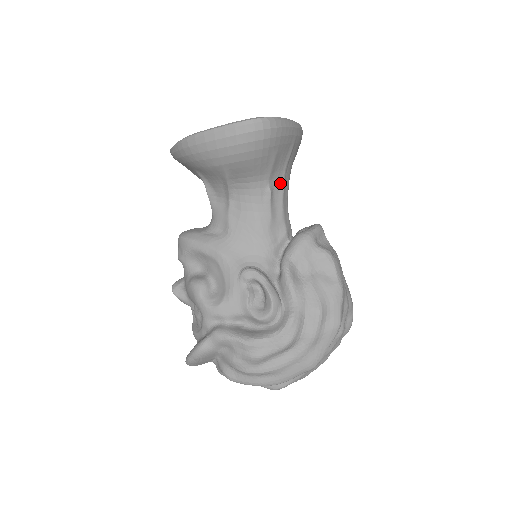
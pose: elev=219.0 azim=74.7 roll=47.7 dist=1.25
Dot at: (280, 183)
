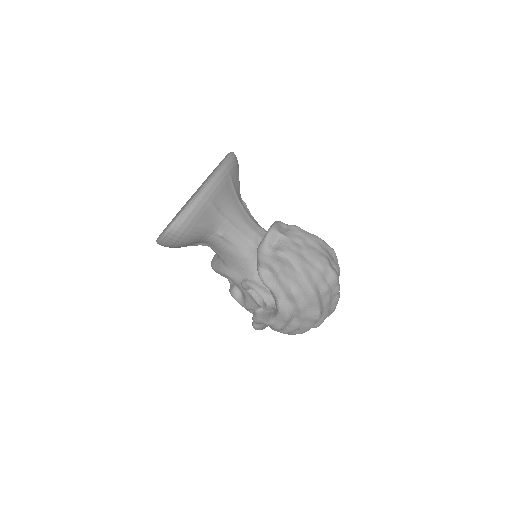
Dot at: (225, 224)
